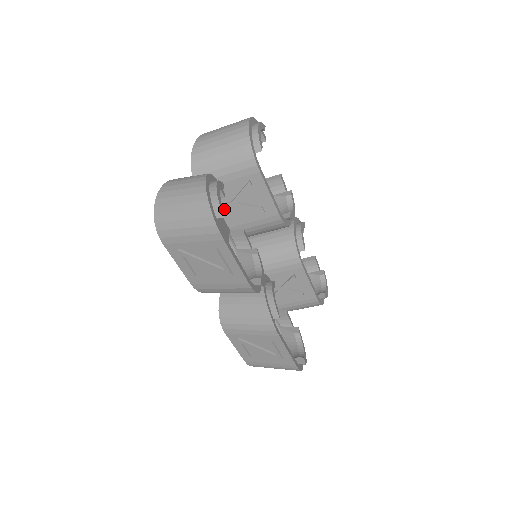
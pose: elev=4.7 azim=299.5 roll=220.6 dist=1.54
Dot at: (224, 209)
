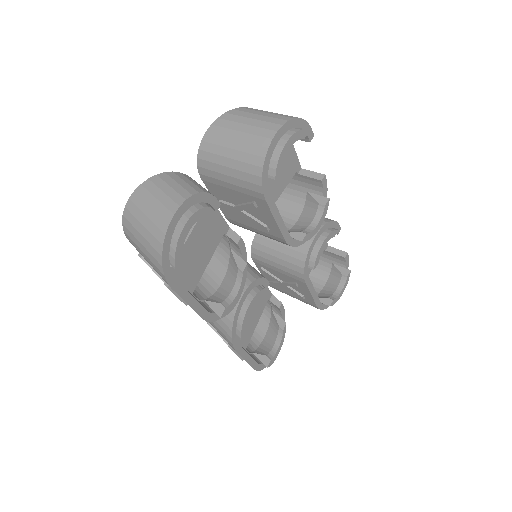
Dot at: (227, 207)
